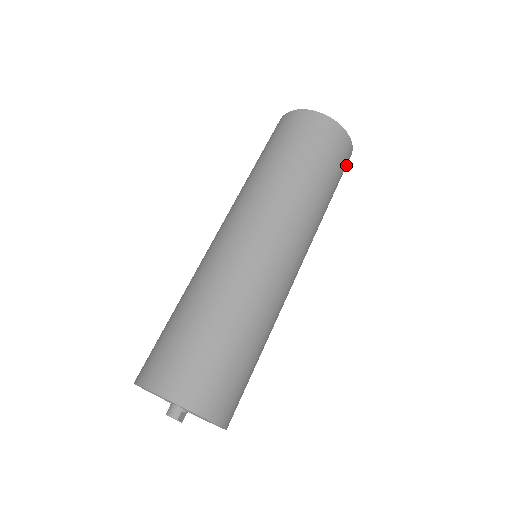
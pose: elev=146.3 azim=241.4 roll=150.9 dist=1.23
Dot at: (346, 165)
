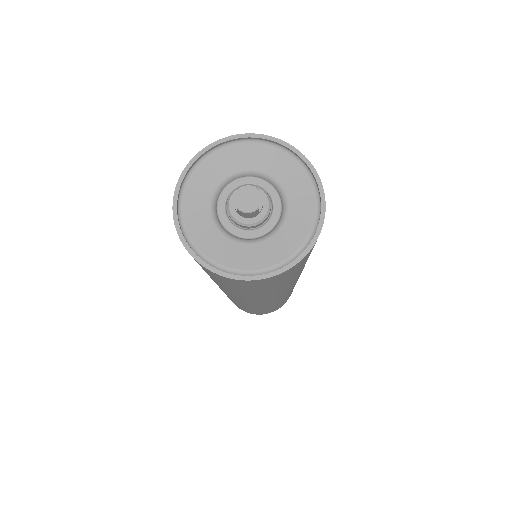
Dot at: occluded
